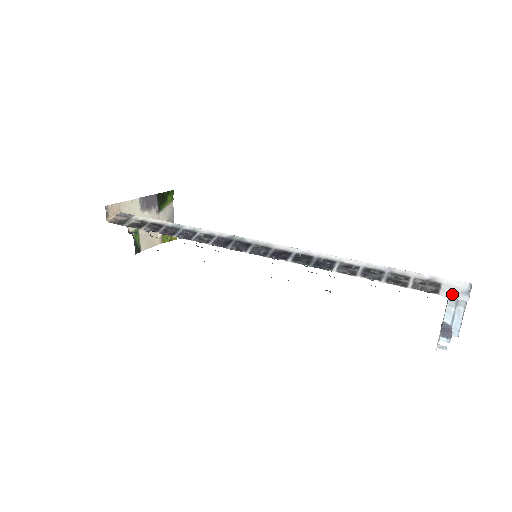
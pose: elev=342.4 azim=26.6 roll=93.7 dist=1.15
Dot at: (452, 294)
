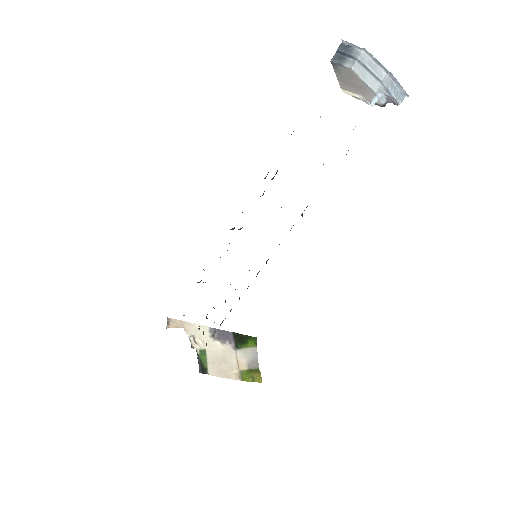
Dot at: (336, 58)
